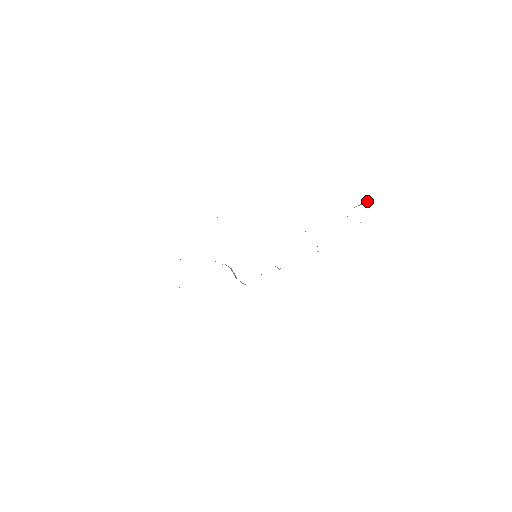
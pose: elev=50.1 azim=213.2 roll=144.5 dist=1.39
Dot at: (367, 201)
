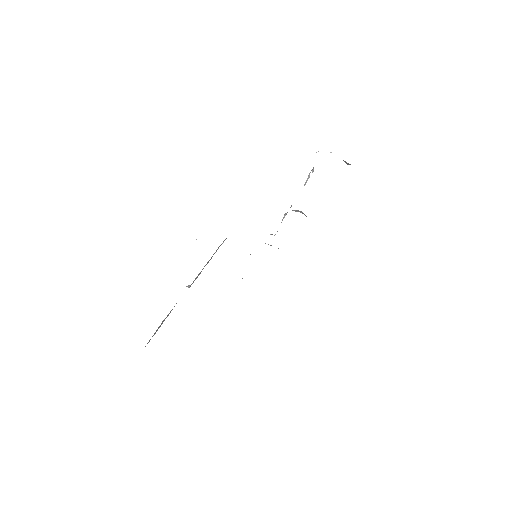
Dot at: (312, 172)
